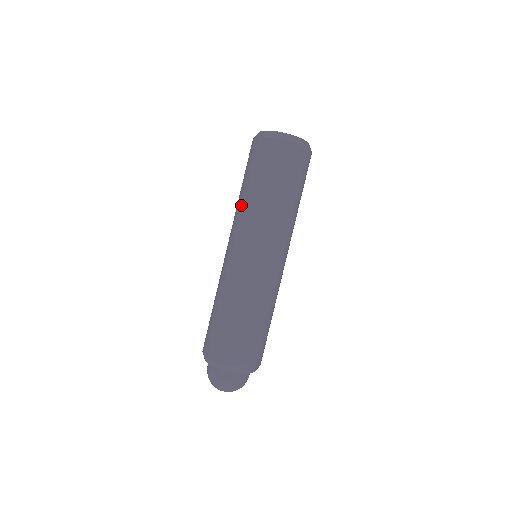
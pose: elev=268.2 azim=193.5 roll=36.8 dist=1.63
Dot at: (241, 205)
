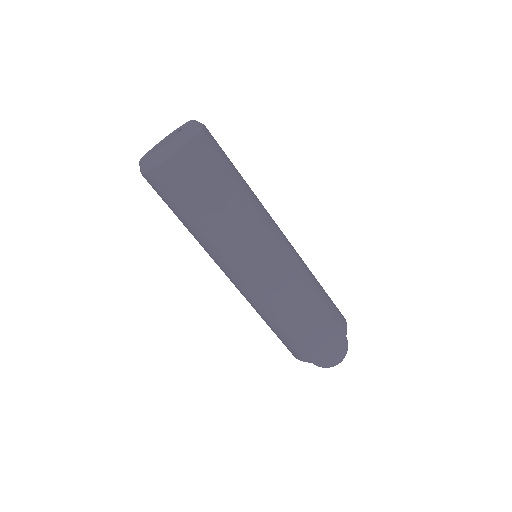
Dot at: (210, 240)
